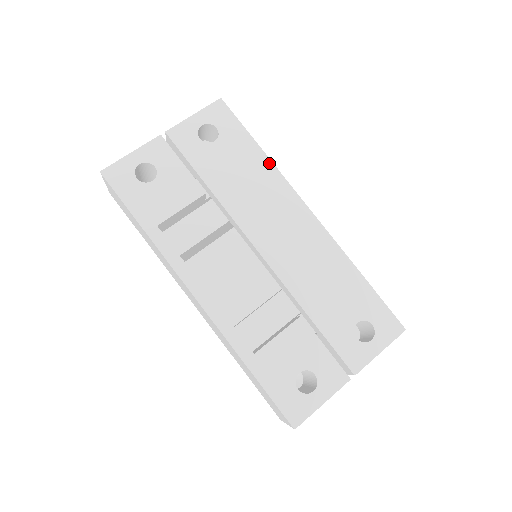
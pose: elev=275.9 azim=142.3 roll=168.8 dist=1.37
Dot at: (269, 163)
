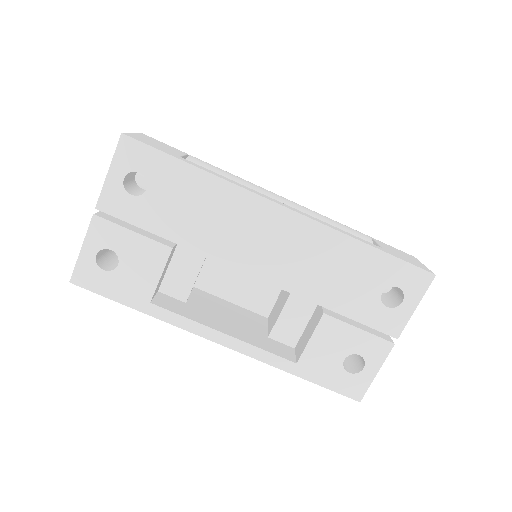
Dot at: (214, 179)
